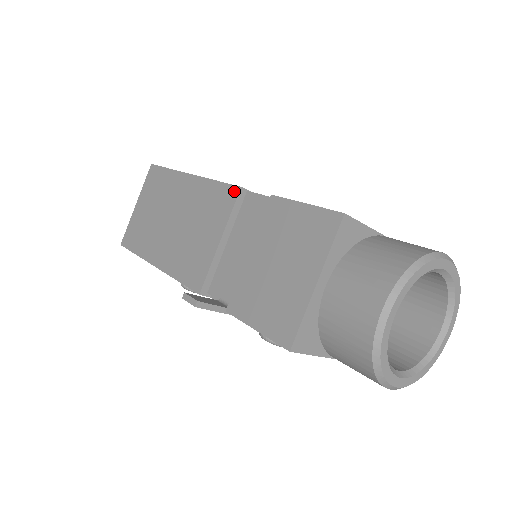
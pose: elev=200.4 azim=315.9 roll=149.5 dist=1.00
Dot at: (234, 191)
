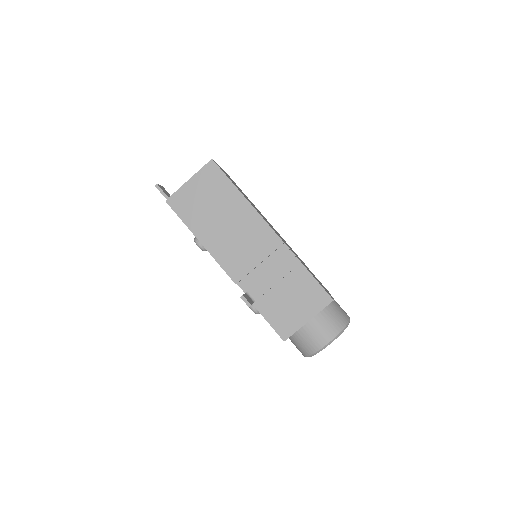
Dot at: (279, 241)
